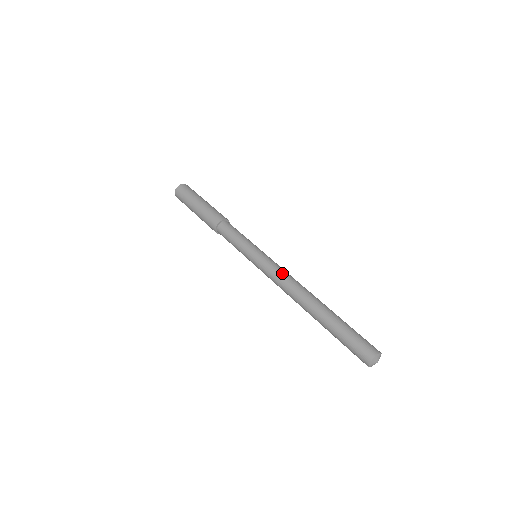
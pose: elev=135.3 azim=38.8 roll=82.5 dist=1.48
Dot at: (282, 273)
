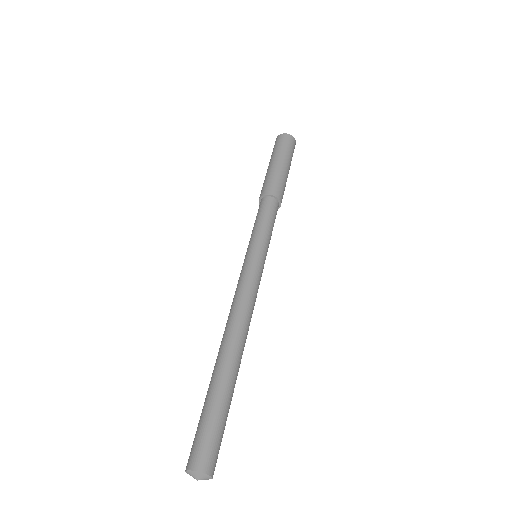
Dot at: (235, 294)
